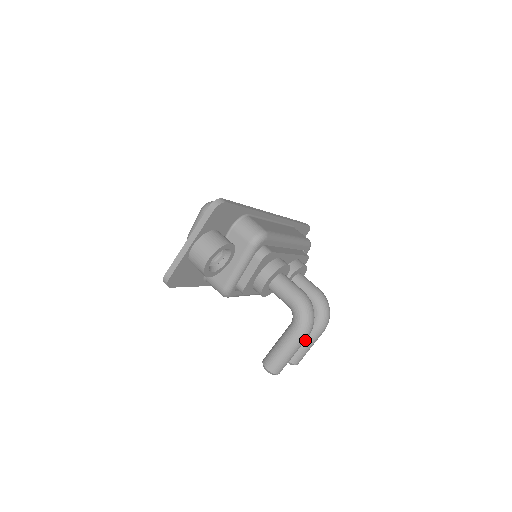
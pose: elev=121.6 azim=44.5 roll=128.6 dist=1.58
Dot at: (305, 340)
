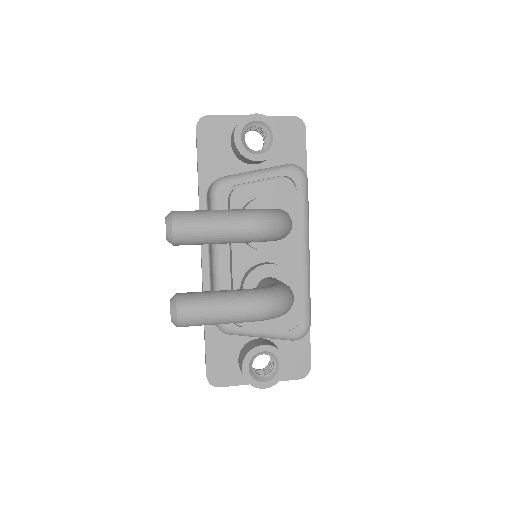
Dot at: (225, 291)
